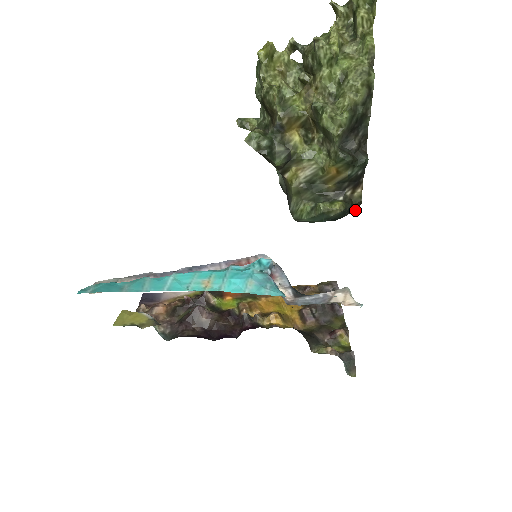
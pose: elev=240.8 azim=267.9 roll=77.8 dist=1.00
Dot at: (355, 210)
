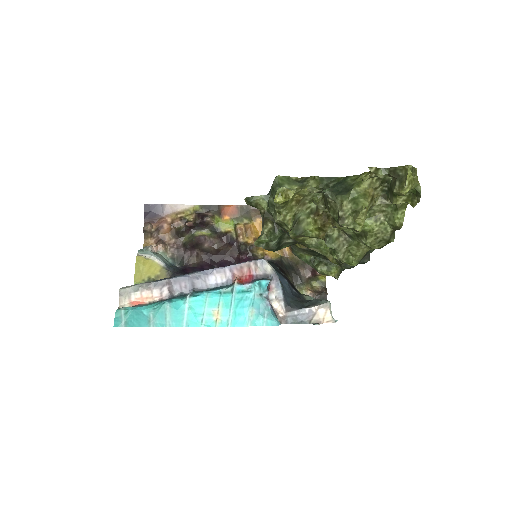
Dot at: occluded
